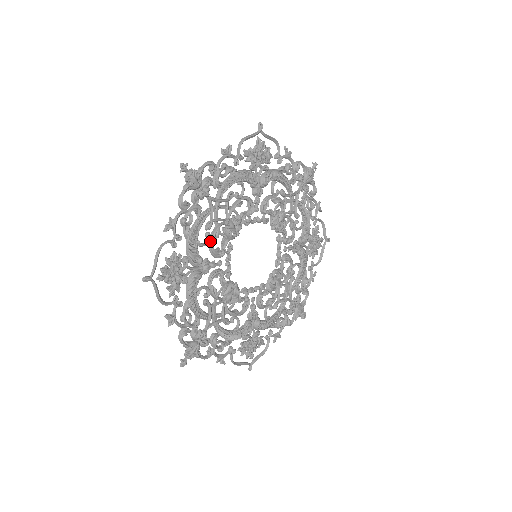
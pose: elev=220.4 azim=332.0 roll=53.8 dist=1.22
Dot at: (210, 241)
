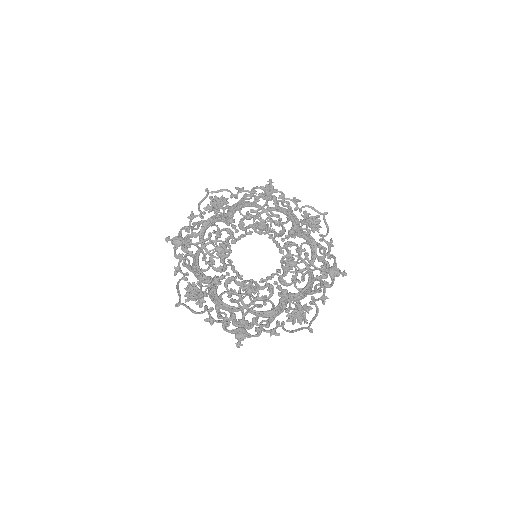
Dot at: (211, 265)
